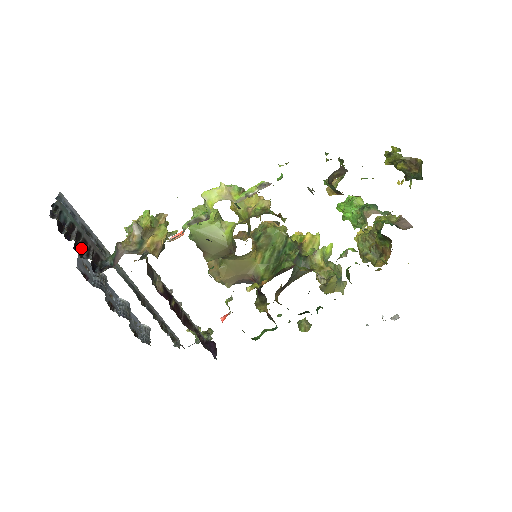
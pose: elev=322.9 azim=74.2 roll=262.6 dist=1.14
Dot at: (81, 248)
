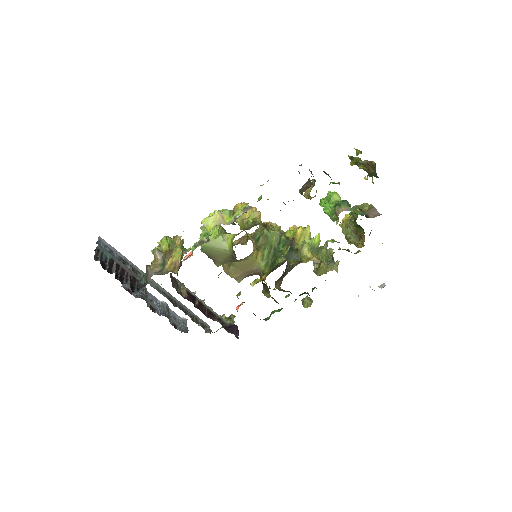
Dot at: (121, 276)
